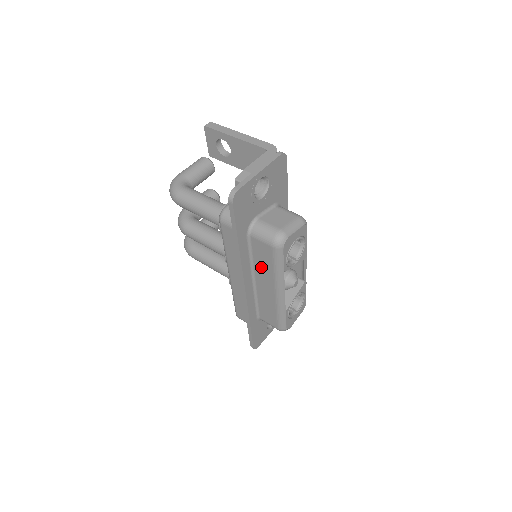
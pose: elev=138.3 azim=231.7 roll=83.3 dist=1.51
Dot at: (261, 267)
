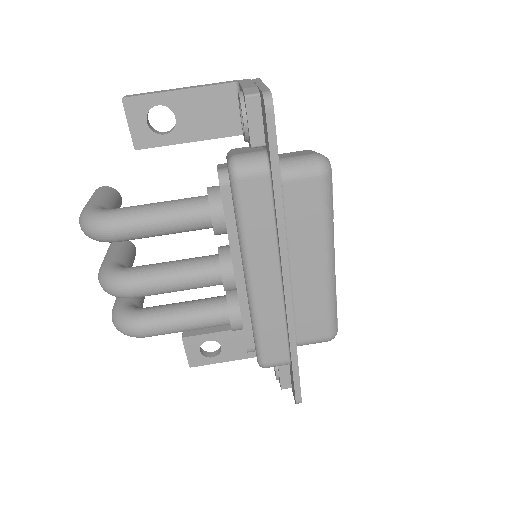
Dot at: (301, 232)
